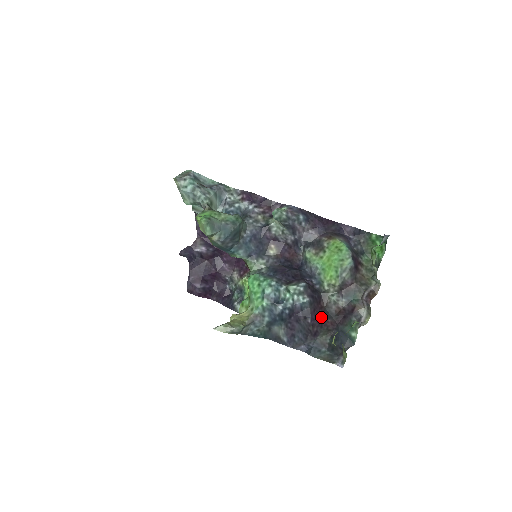
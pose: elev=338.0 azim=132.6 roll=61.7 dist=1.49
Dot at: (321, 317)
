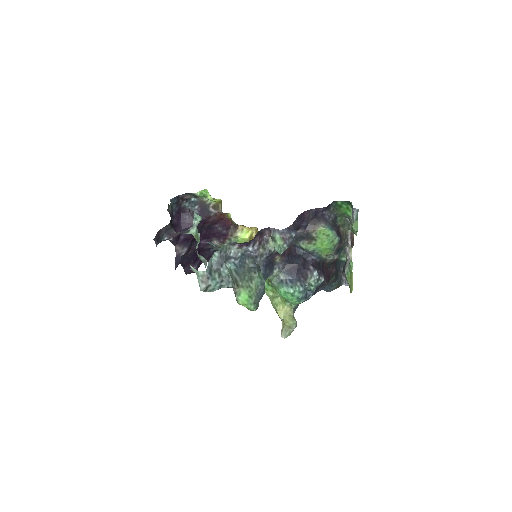
Dot at: (328, 273)
